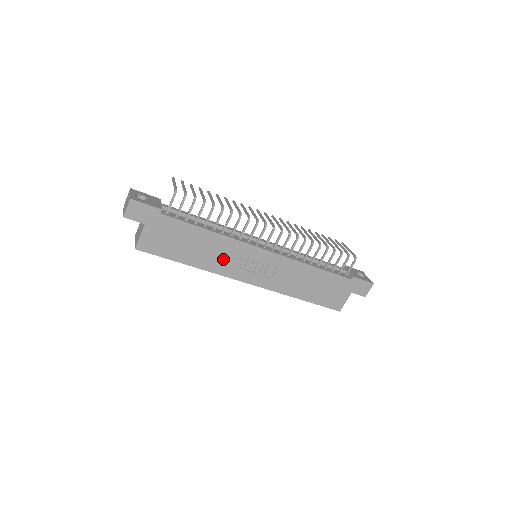
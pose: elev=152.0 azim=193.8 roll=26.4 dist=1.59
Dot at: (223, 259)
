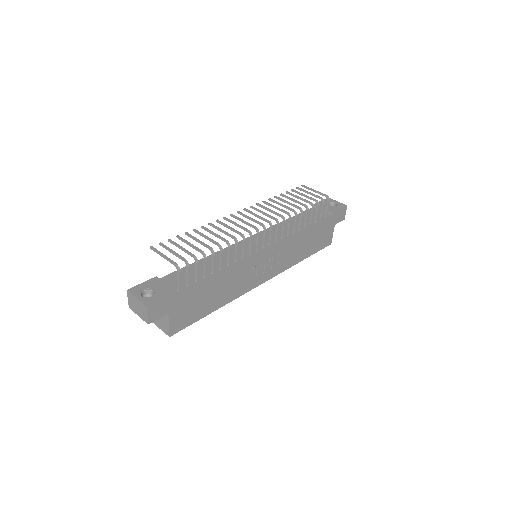
Dot at: (239, 283)
